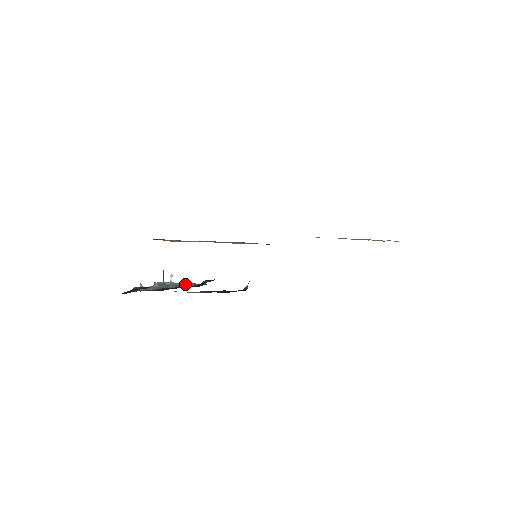
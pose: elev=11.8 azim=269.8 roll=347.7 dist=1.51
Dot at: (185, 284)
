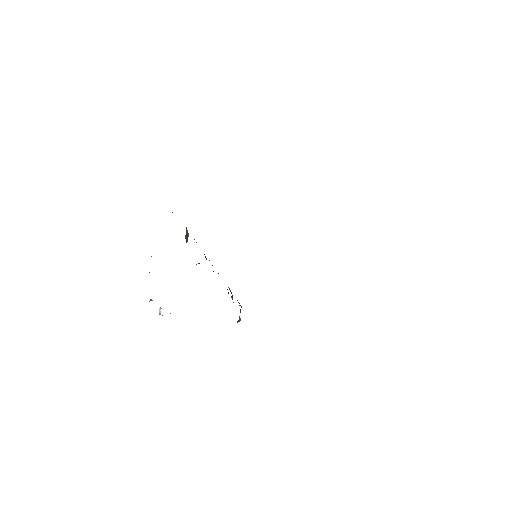
Dot at: occluded
